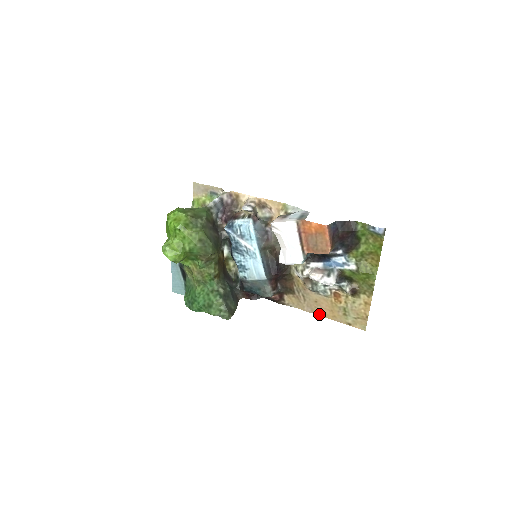
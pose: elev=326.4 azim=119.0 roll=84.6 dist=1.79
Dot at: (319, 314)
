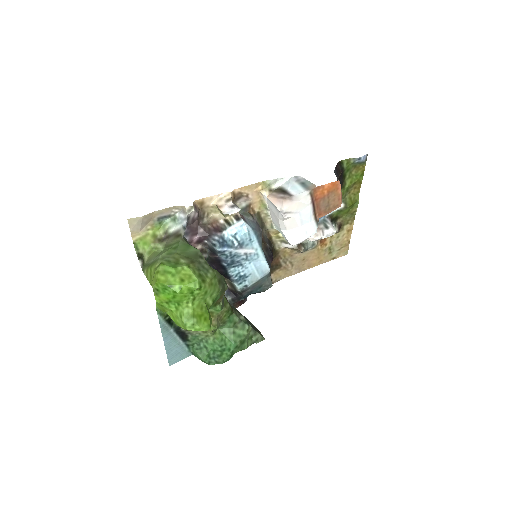
Dot at: (306, 269)
